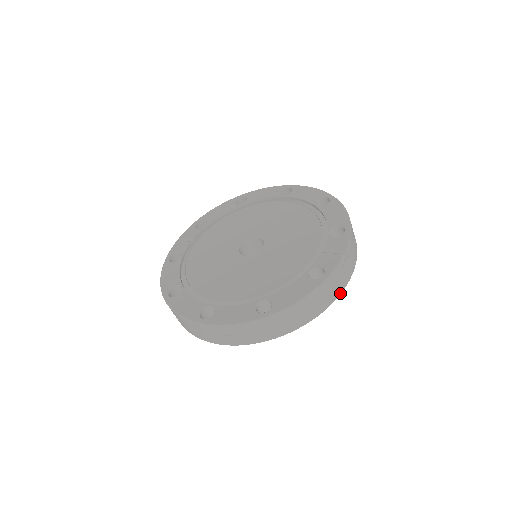
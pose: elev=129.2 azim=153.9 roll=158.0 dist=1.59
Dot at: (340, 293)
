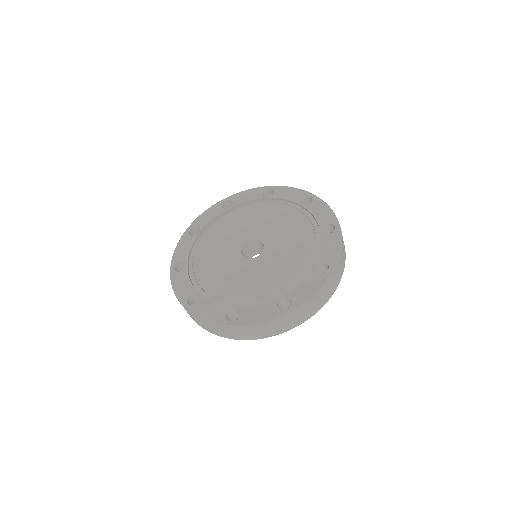
Dot at: occluded
